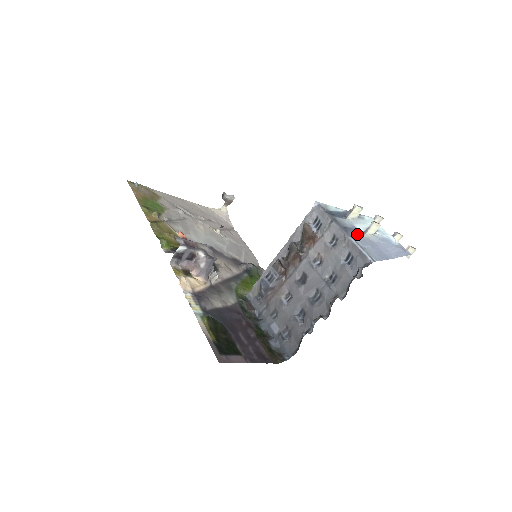
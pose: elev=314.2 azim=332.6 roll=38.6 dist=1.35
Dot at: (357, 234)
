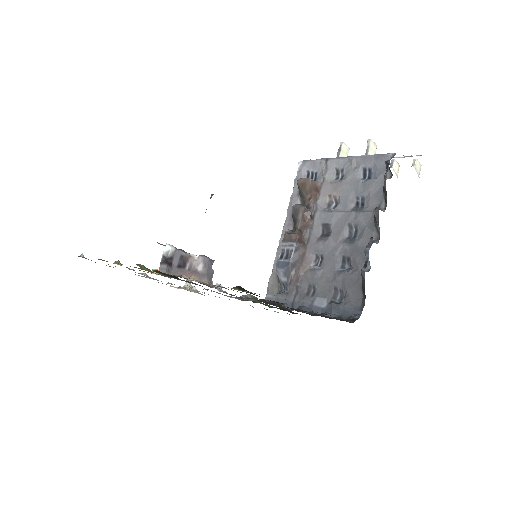
Dot at: occluded
